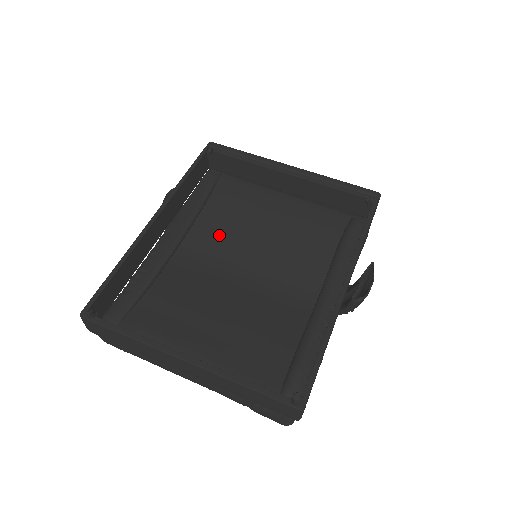
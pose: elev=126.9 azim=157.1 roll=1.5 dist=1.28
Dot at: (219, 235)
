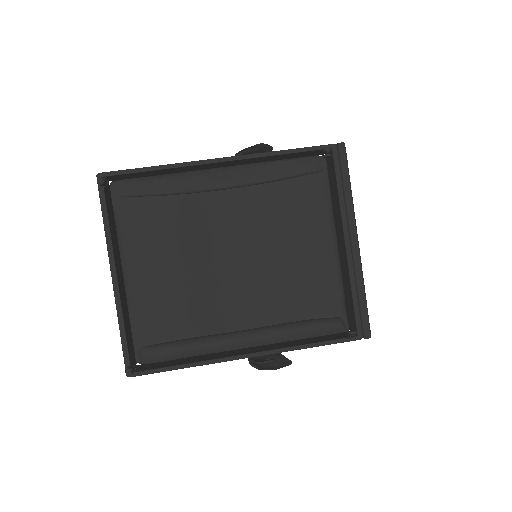
Dot at: (256, 213)
